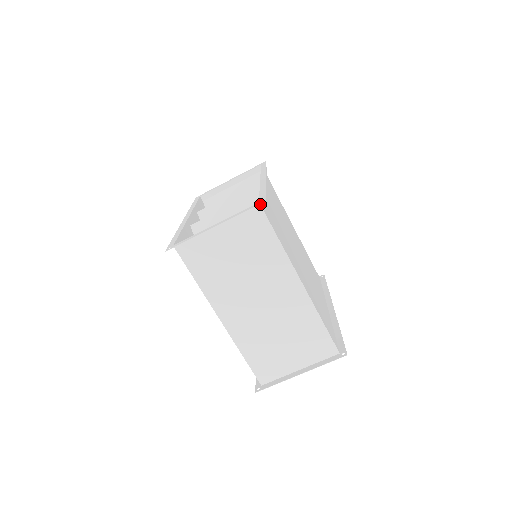
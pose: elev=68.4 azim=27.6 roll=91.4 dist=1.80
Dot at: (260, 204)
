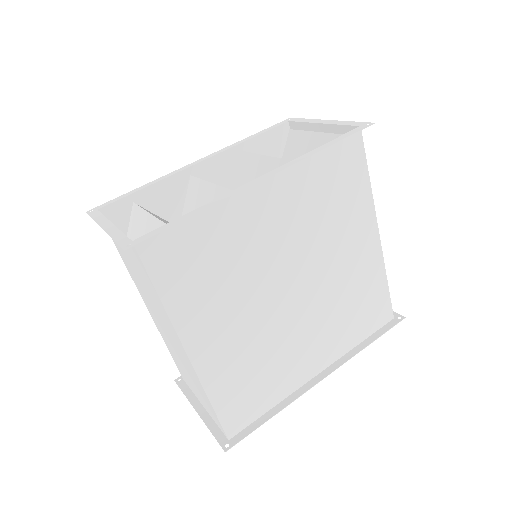
Dot at: (135, 243)
